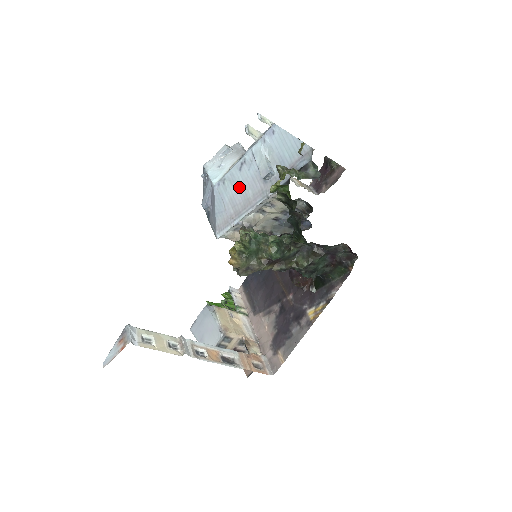
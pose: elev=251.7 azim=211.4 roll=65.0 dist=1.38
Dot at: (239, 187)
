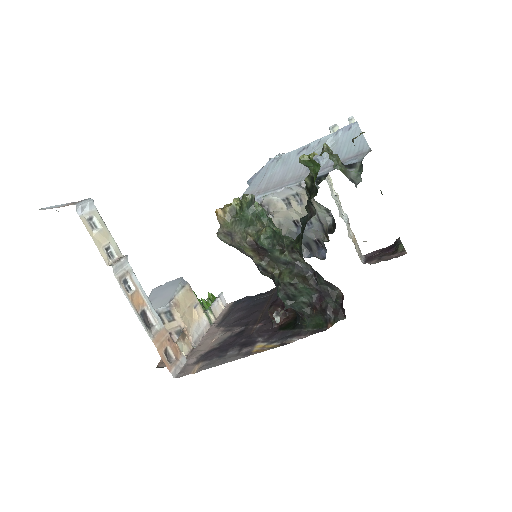
Dot at: (286, 168)
